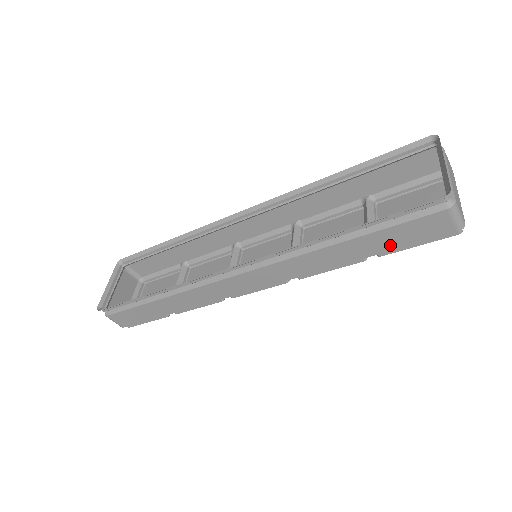
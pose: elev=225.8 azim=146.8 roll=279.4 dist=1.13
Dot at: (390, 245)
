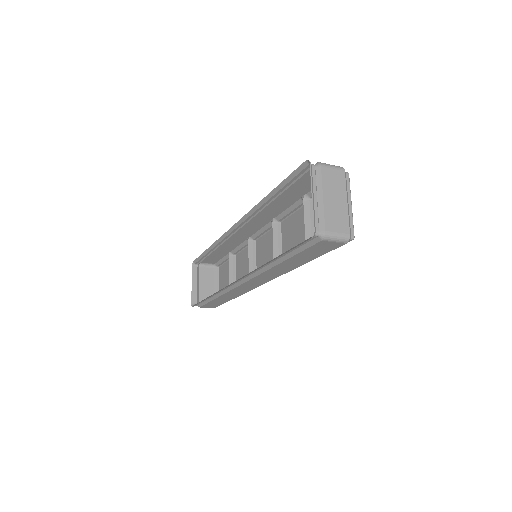
Dot at: (312, 257)
